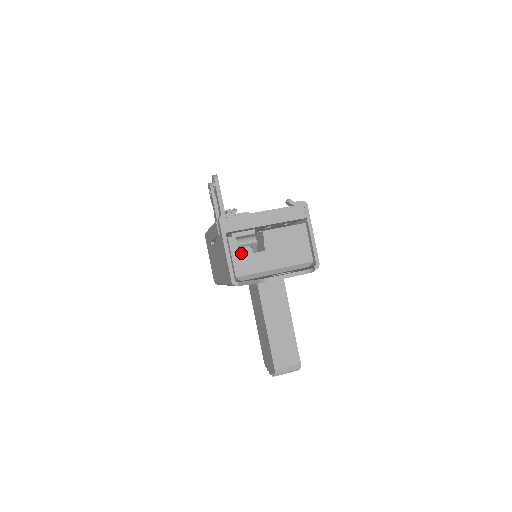
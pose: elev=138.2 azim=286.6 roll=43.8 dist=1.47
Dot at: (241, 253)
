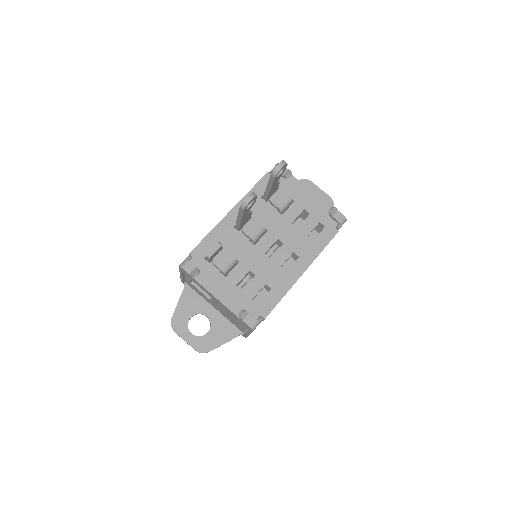
Dot at: occluded
